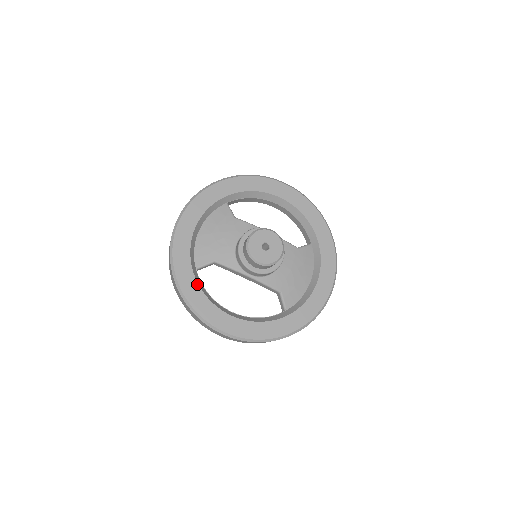
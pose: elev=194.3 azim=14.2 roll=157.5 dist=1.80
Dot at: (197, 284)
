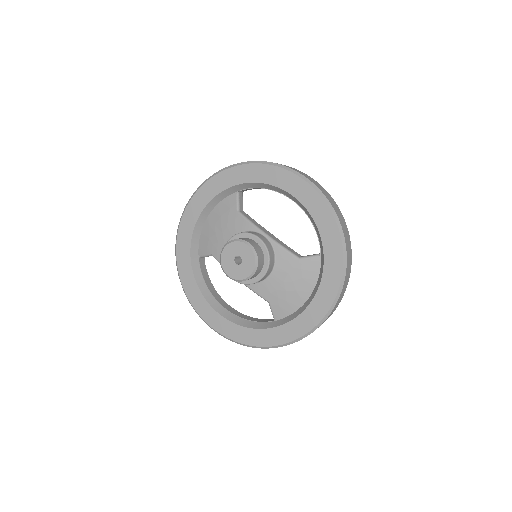
Dot at: (192, 274)
